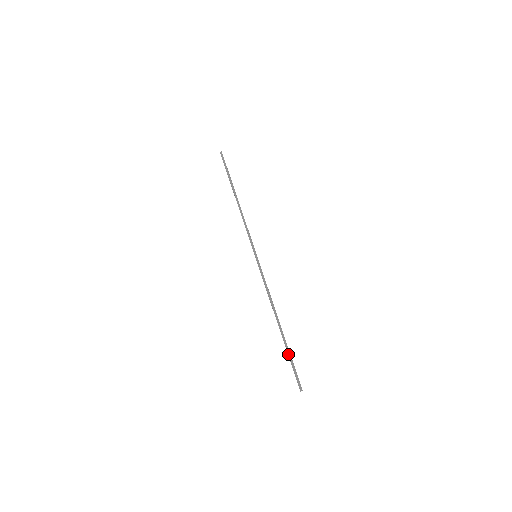
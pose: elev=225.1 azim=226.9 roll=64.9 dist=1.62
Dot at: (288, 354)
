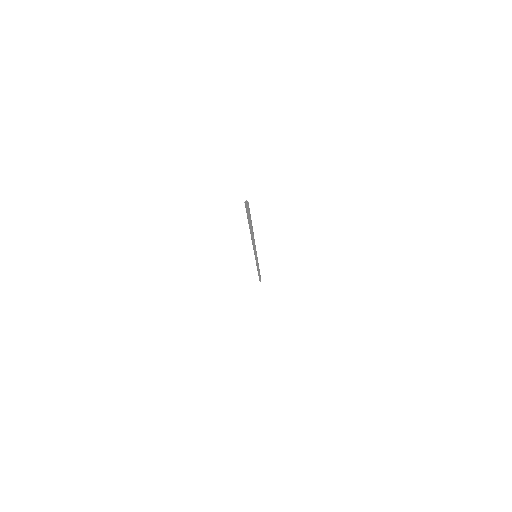
Dot at: occluded
